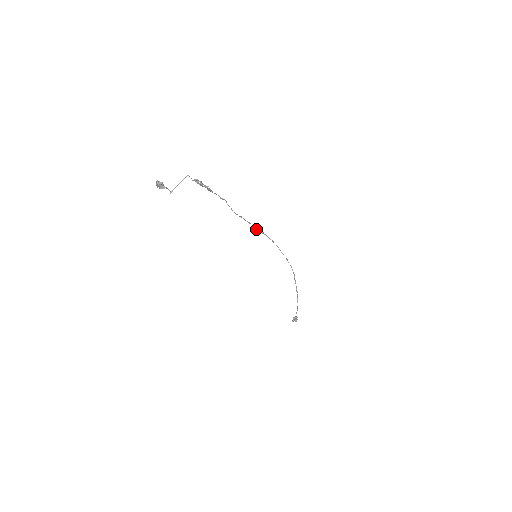
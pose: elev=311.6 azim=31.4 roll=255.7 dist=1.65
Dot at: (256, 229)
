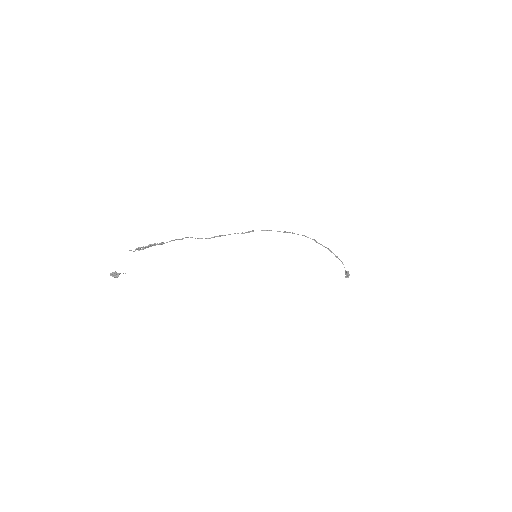
Dot at: occluded
